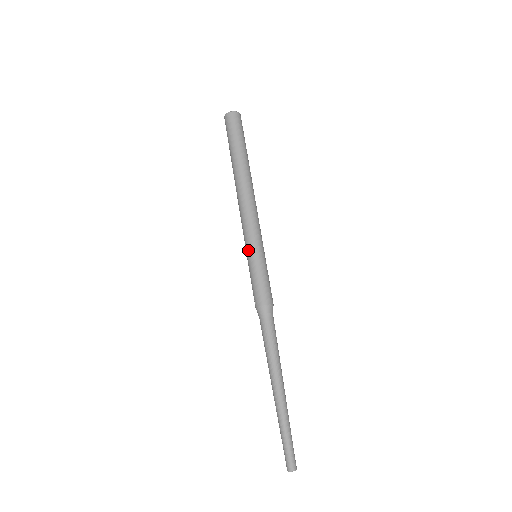
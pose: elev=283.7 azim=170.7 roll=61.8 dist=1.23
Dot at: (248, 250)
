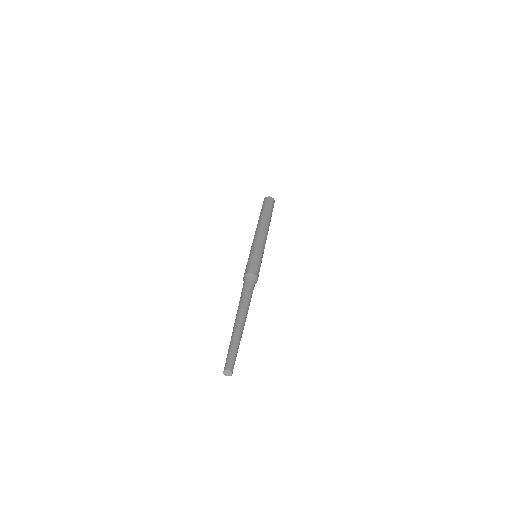
Dot at: occluded
